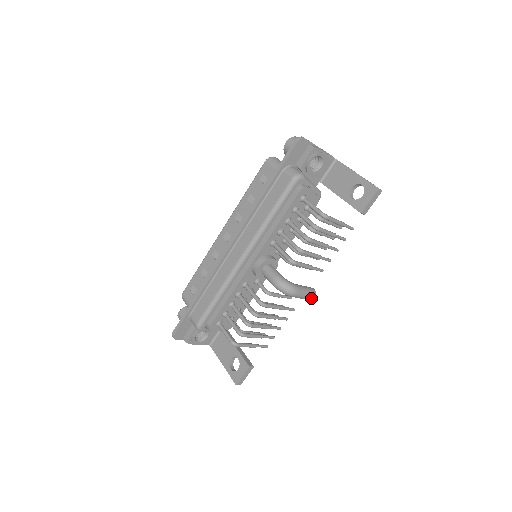
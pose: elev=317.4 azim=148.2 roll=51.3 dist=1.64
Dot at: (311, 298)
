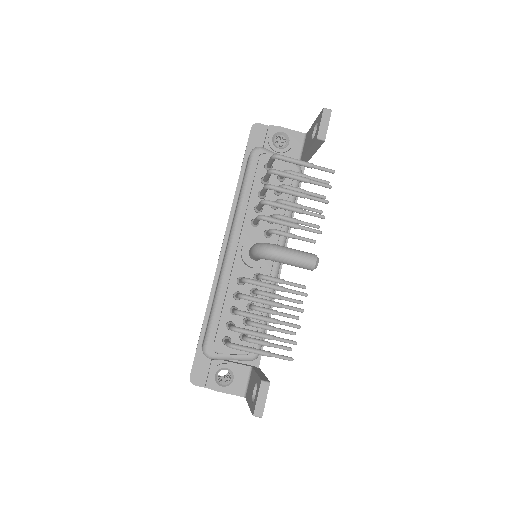
Dot at: (310, 262)
